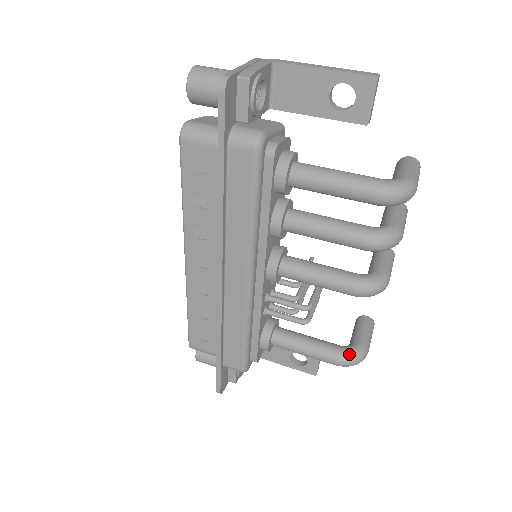
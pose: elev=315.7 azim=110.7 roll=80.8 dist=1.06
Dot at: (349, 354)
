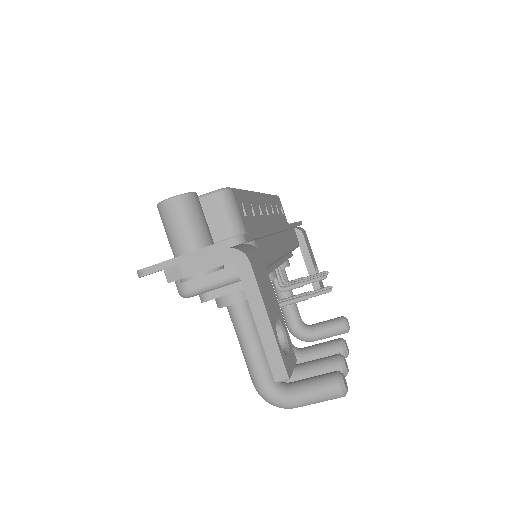
Dot at: (294, 333)
